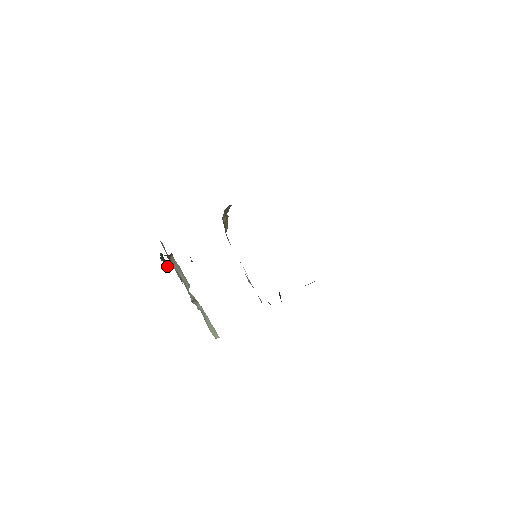
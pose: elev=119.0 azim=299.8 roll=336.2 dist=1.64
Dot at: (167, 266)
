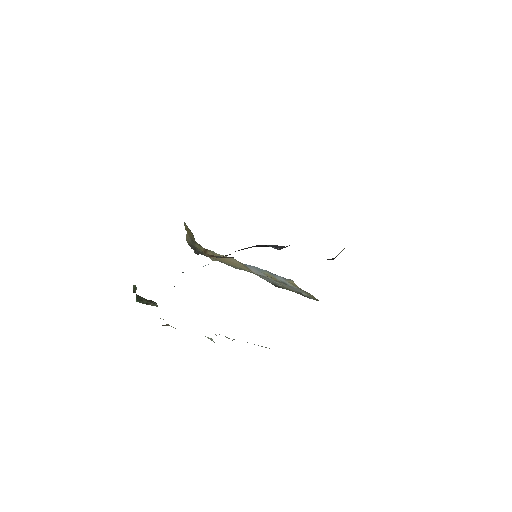
Dot at: (152, 302)
